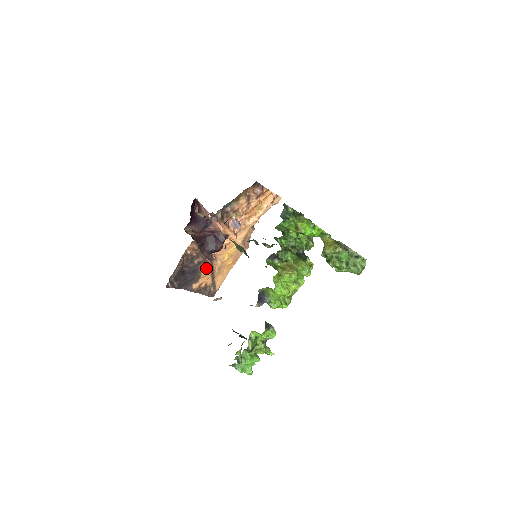
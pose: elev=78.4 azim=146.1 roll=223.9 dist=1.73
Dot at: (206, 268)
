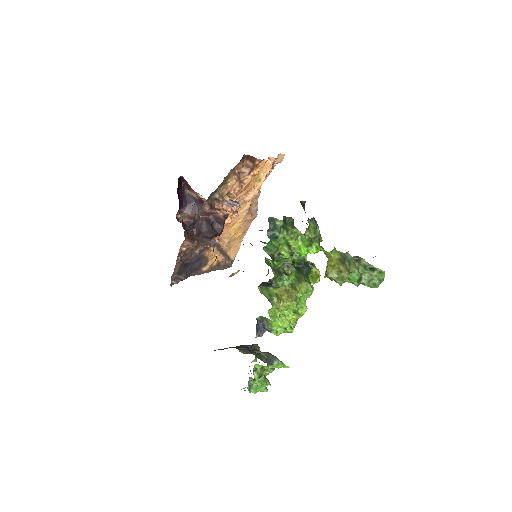
Dot at: (212, 250)
